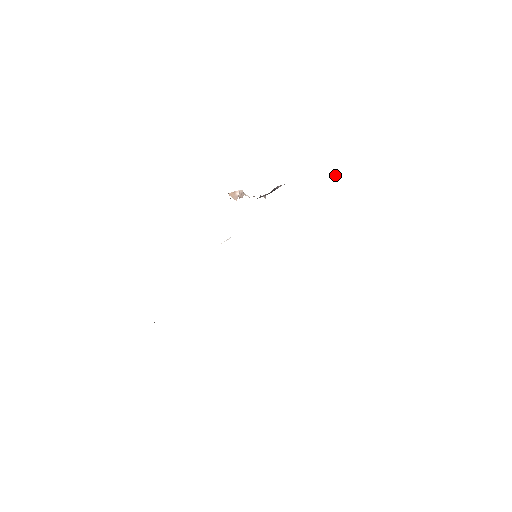
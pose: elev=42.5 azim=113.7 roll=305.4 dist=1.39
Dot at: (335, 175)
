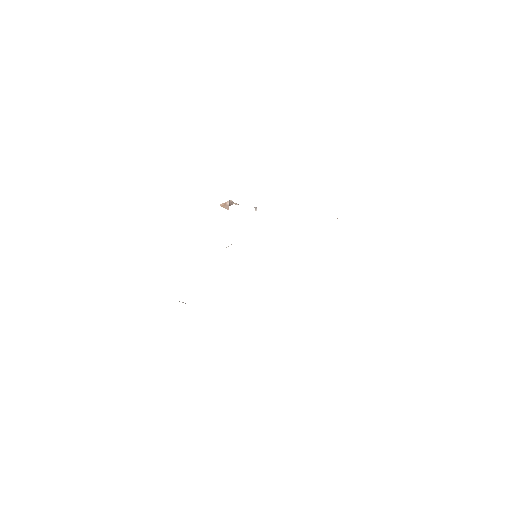
Dot at: occluded
